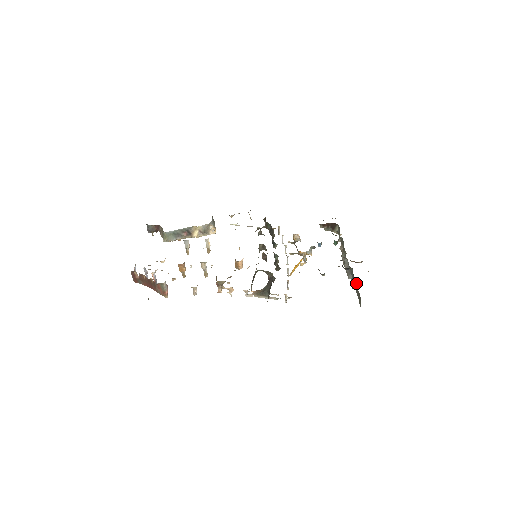
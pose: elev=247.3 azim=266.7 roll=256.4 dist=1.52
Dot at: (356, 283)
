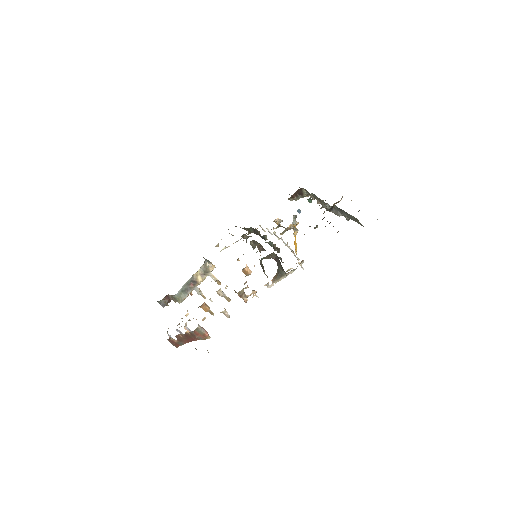
Dot at: (345, 212)
